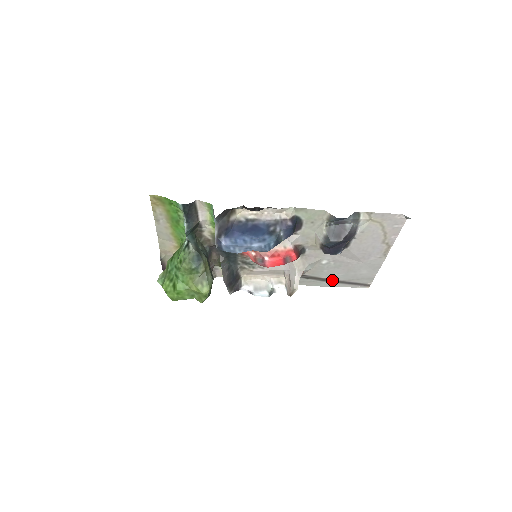
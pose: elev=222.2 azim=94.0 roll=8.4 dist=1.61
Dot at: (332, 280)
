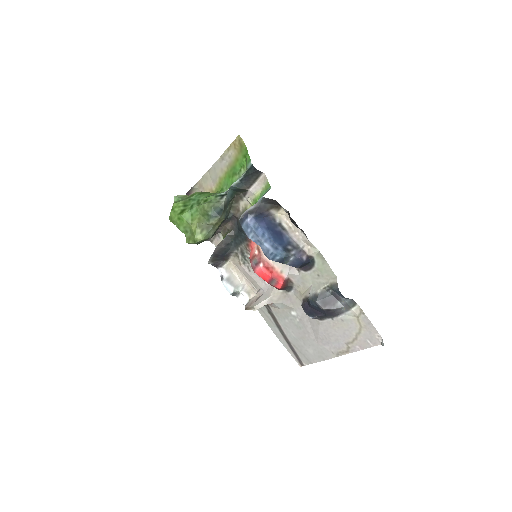
Dot at: (283, 332)
